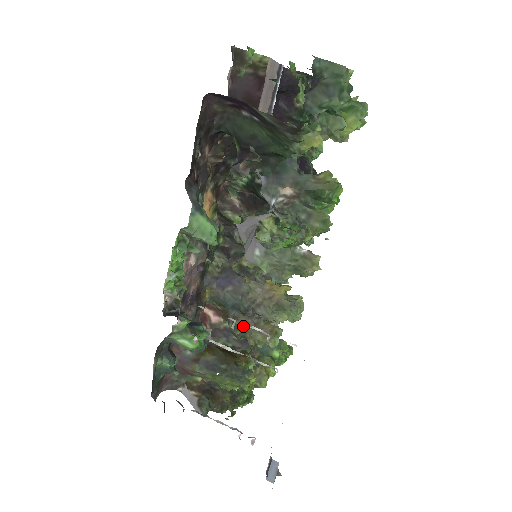
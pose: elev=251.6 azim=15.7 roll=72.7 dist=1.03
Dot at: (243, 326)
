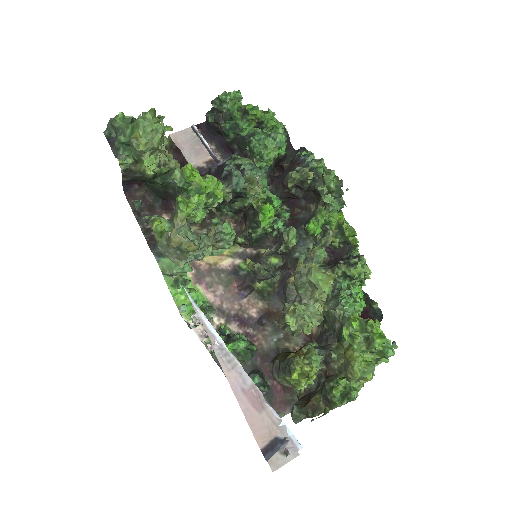
Dot at: occluded
